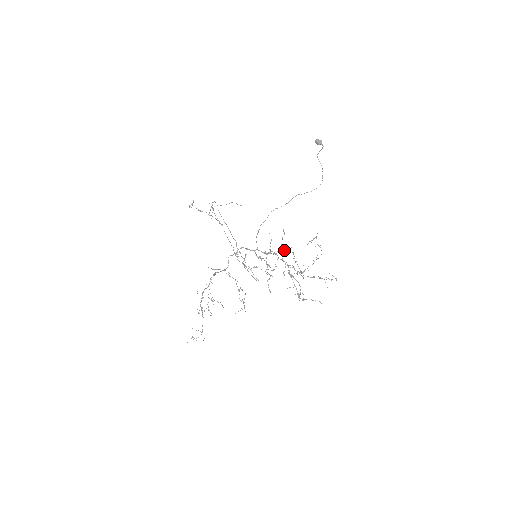
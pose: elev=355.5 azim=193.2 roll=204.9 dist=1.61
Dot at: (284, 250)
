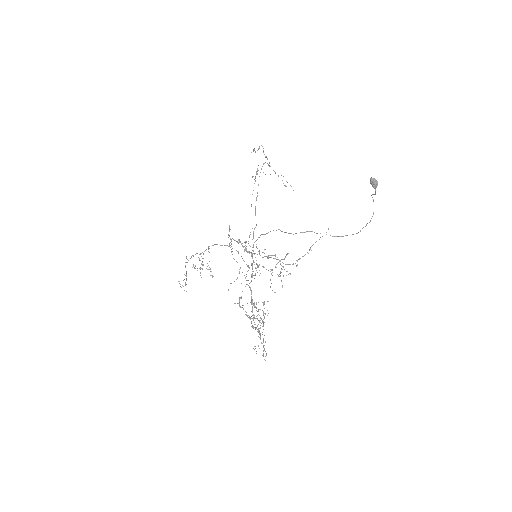
Dot at: (272, 275)
